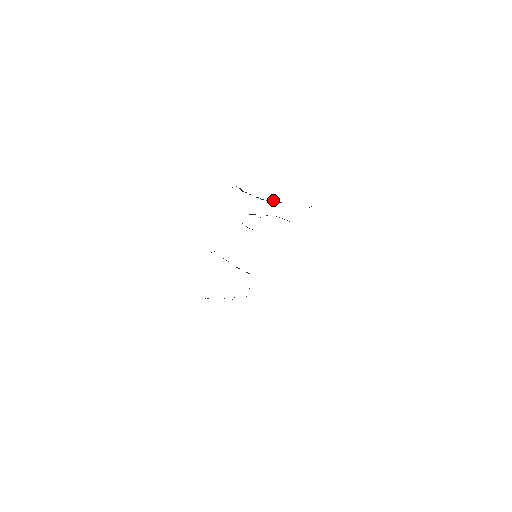
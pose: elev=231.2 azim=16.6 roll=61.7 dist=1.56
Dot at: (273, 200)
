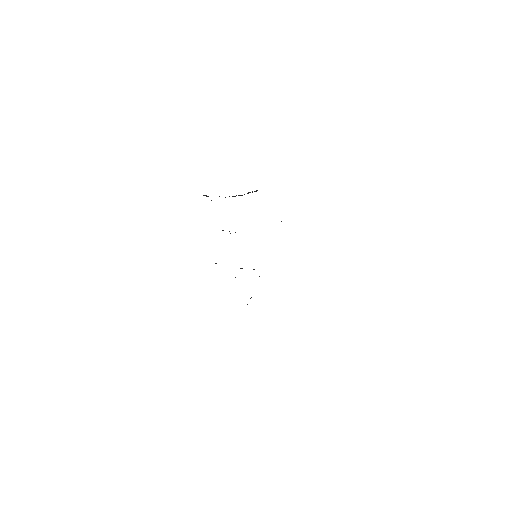
Dot at: (248, 192)
